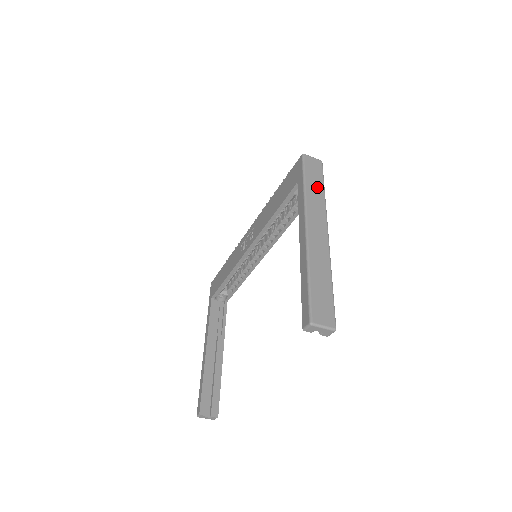
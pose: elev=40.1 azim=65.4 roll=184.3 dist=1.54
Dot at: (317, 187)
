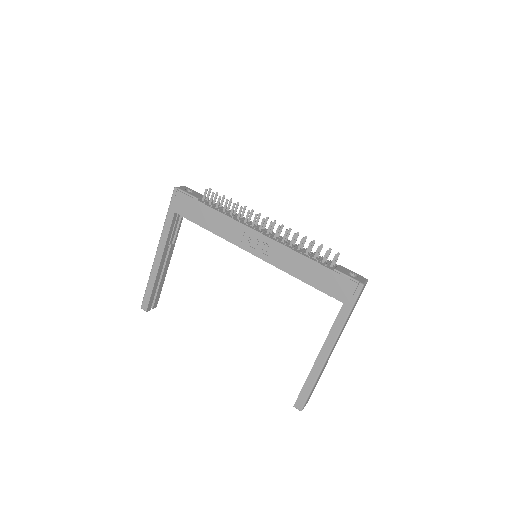
Dot at: occluded
